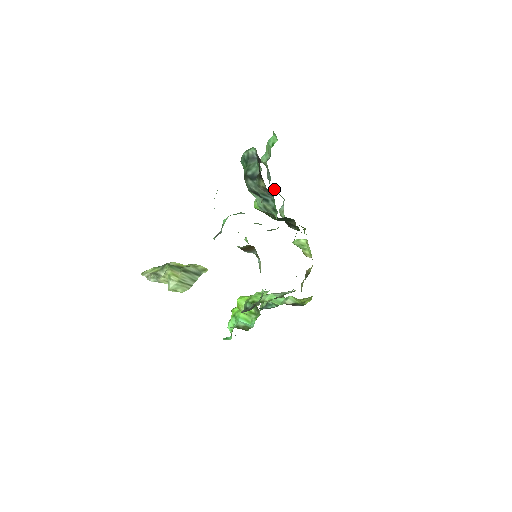
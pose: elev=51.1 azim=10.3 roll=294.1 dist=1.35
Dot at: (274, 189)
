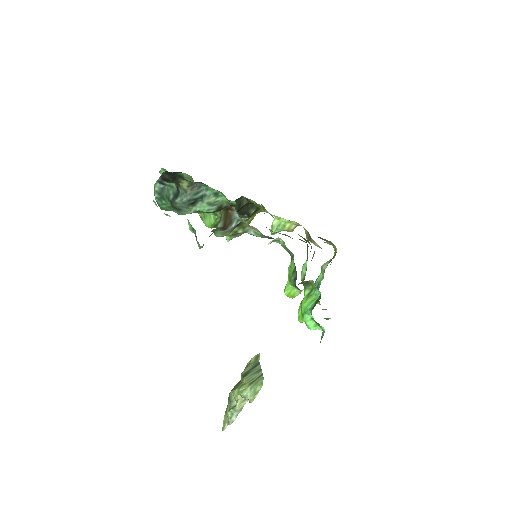
Dot at: occluded
